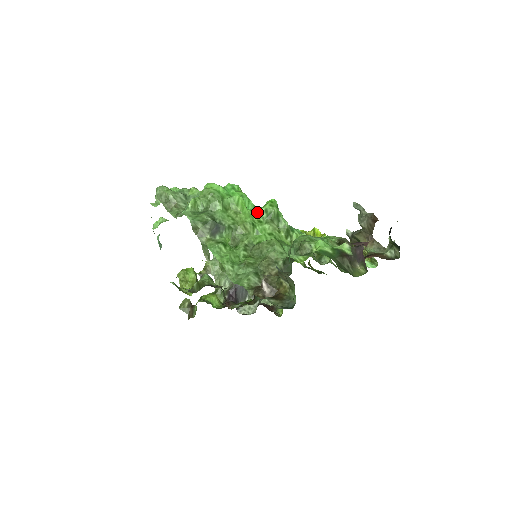
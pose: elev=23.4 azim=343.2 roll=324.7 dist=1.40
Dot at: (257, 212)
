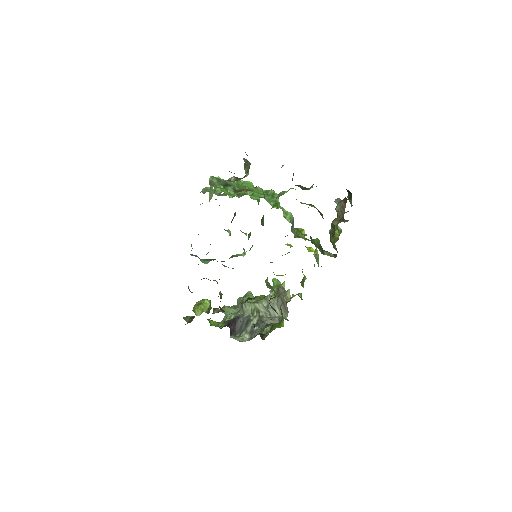
Dot at: (259, 191)
